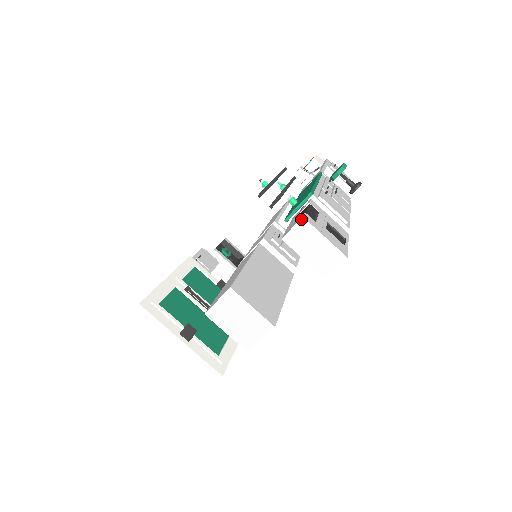
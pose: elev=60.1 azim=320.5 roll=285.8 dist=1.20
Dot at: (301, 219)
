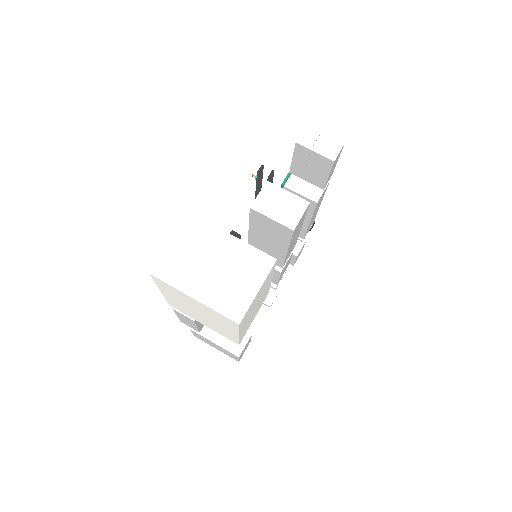
Dot at: (305, 127)
